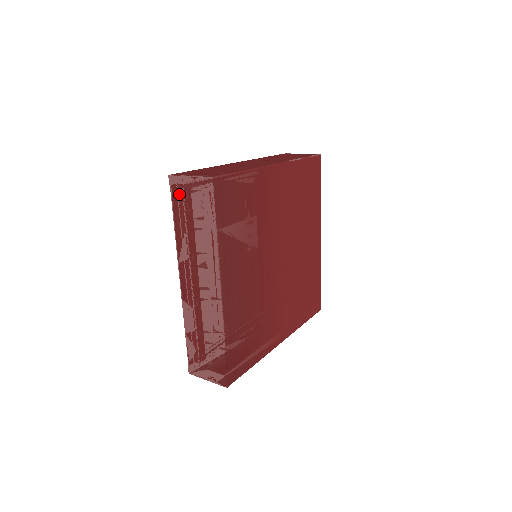
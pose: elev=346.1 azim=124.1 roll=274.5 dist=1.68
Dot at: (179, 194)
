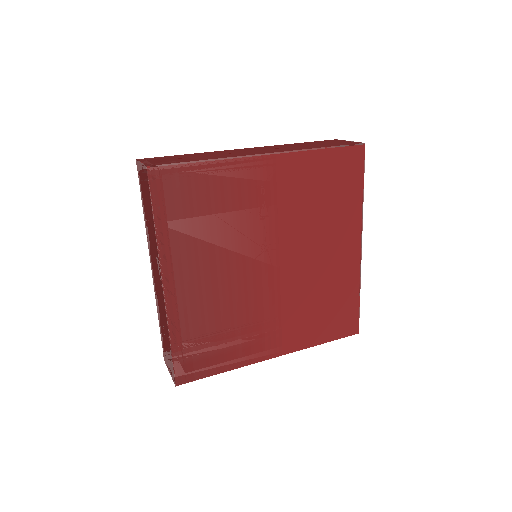
Dot at: (140, 180)
